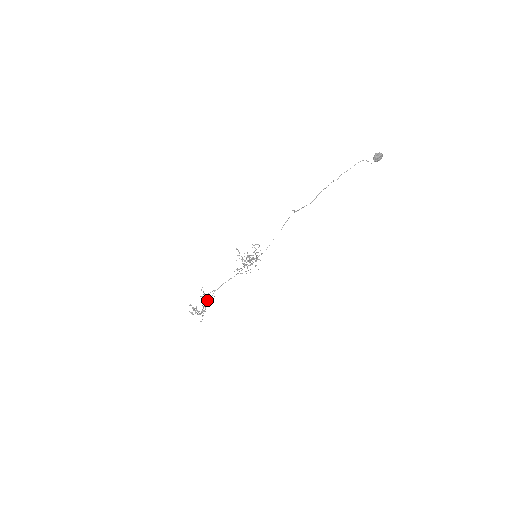
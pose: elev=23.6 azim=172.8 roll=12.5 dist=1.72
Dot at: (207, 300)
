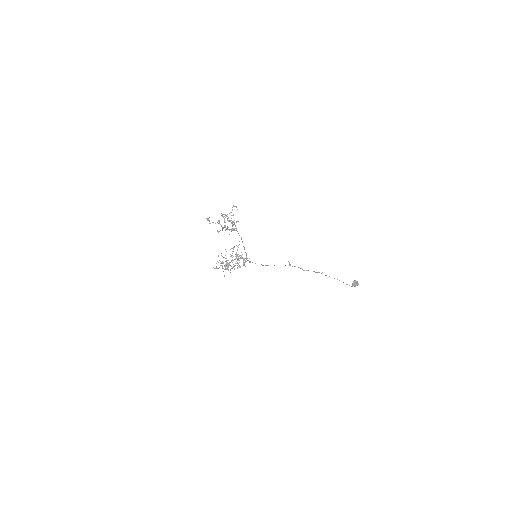
Dot at: occluded
